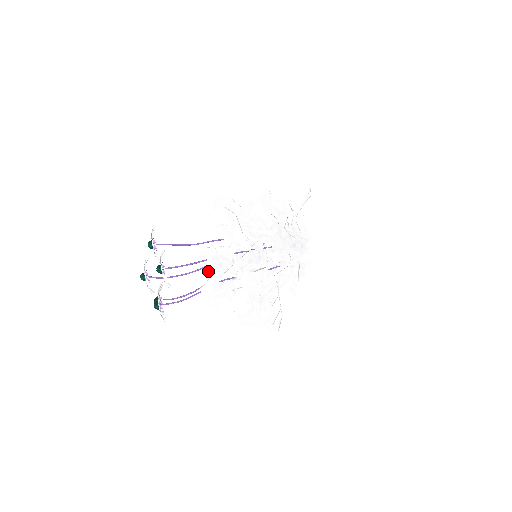
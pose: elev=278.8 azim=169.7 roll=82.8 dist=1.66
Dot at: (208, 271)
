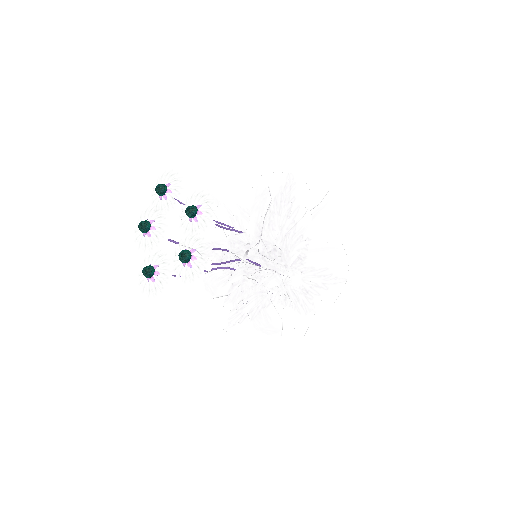
Dot at: (249, 232)
